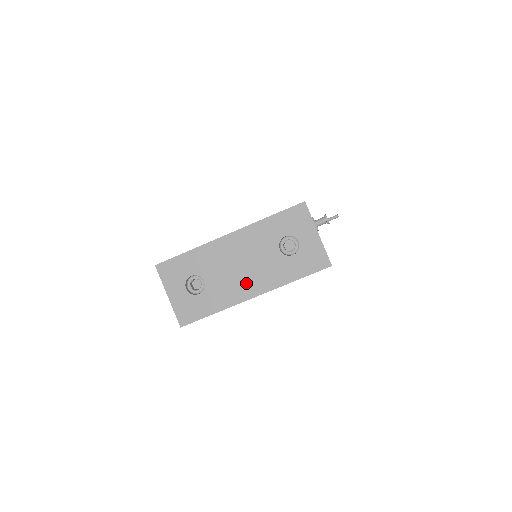
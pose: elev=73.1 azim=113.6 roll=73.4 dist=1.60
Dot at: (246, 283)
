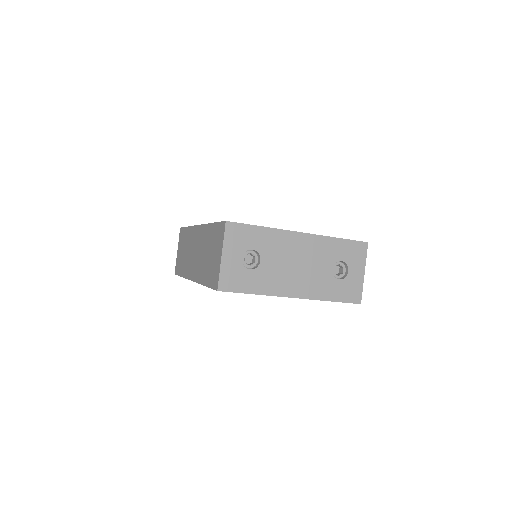
Dot at: (293, 282)
